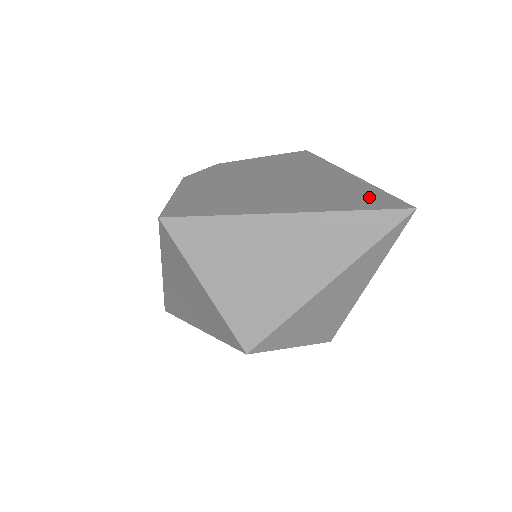
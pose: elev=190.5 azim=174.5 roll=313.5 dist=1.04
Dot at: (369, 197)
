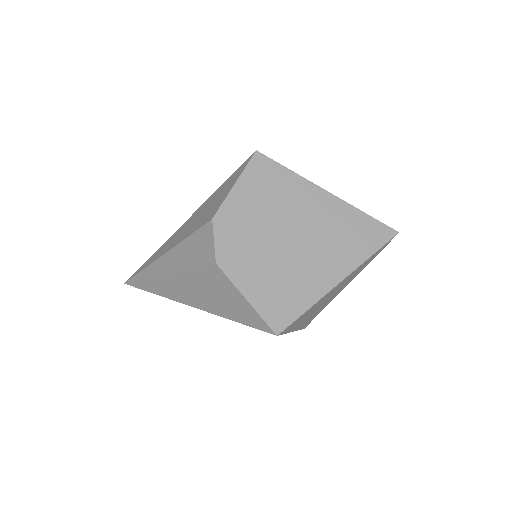
Dot at: (368, 230)
